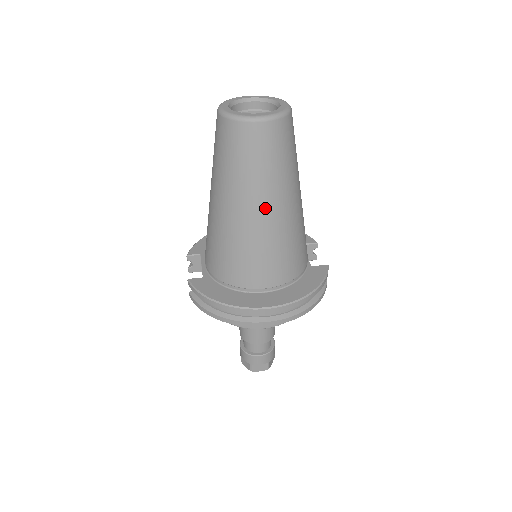
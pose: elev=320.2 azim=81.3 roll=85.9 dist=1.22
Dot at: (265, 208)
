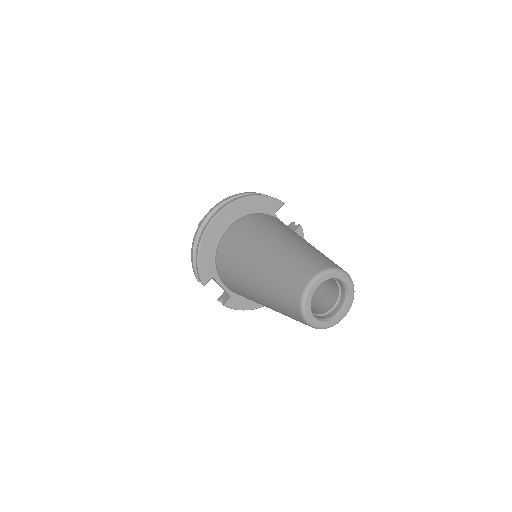
Dot at: occluded
